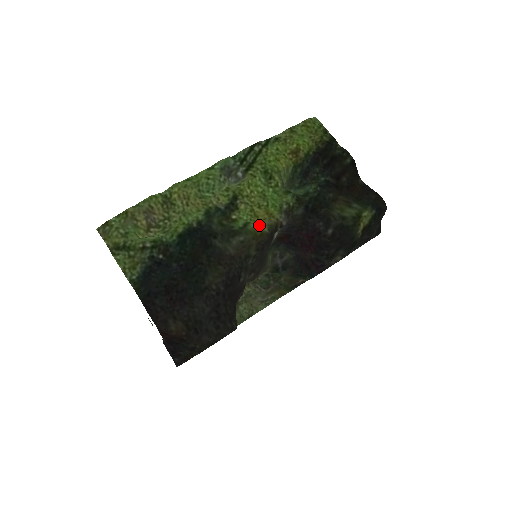
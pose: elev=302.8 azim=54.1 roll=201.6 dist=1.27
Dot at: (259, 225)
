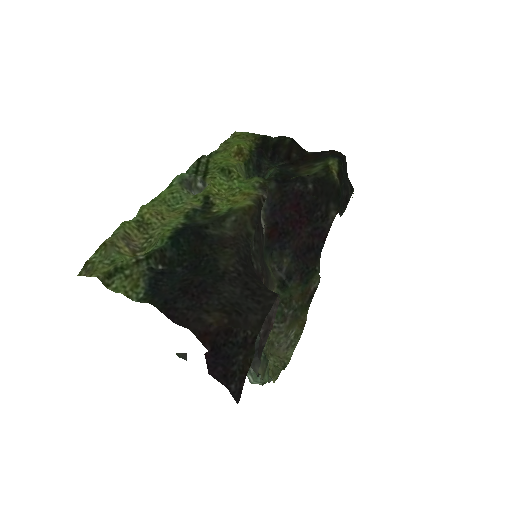
Dot at: (243, 203)
